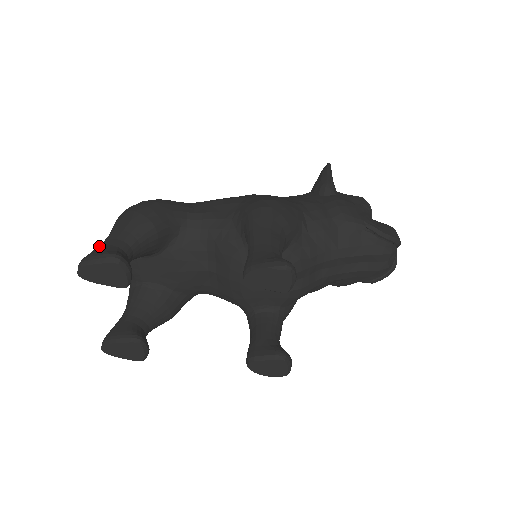
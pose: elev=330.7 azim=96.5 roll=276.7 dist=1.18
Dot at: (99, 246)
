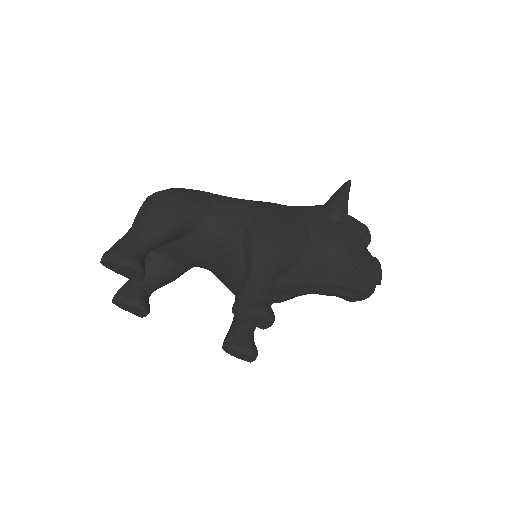
Dot at: (122, 241)
